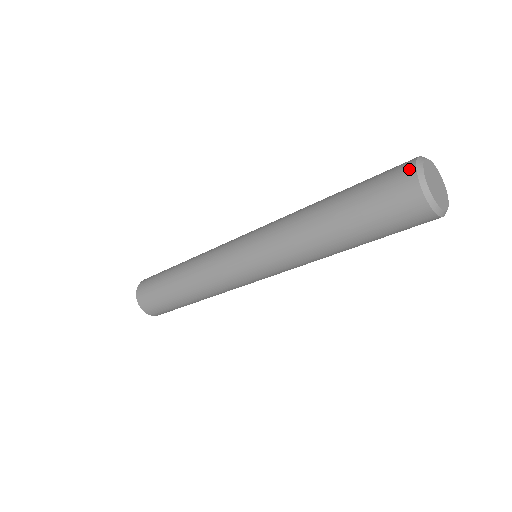
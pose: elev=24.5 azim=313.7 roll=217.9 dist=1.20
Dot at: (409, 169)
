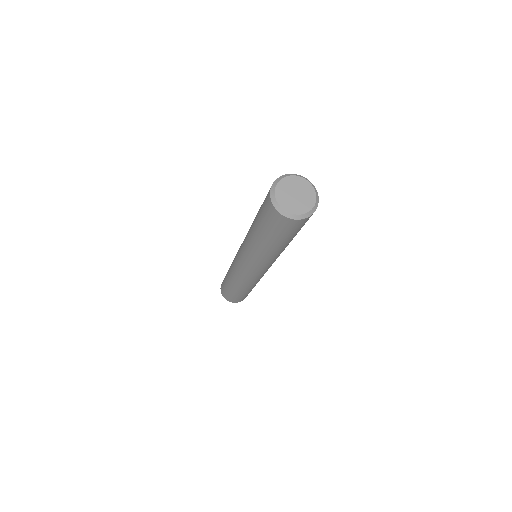
Dot at: occluded
